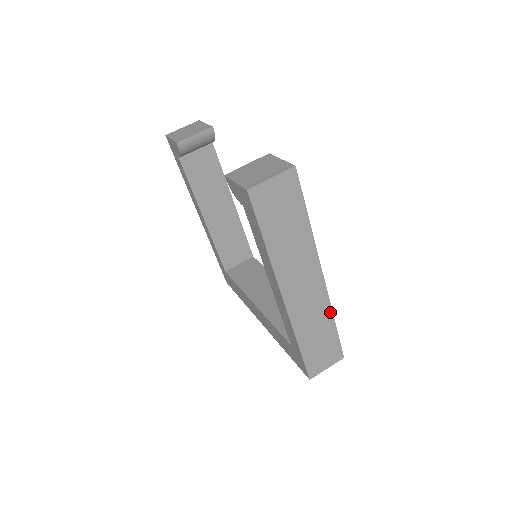
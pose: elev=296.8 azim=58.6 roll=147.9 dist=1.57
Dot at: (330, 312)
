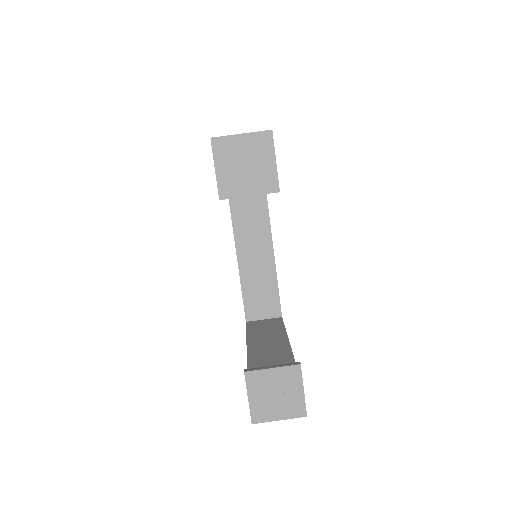
Dot at: occluded
